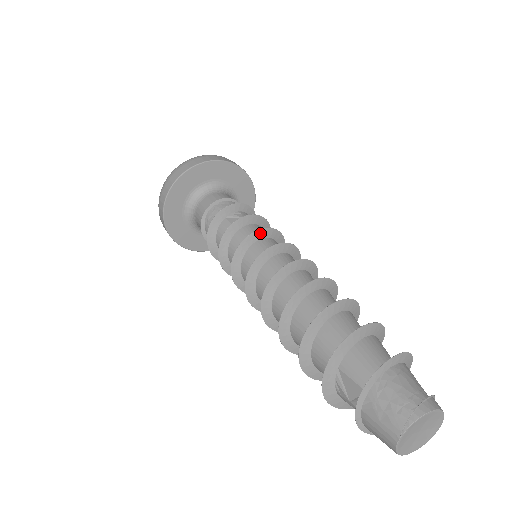
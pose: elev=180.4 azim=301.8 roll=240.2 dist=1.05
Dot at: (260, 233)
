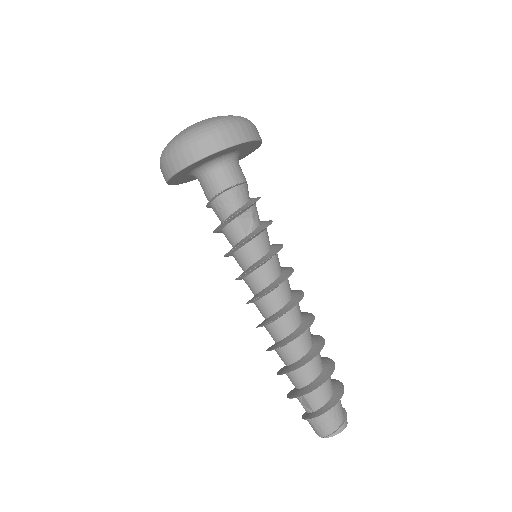
Dot at: (269, 259)
